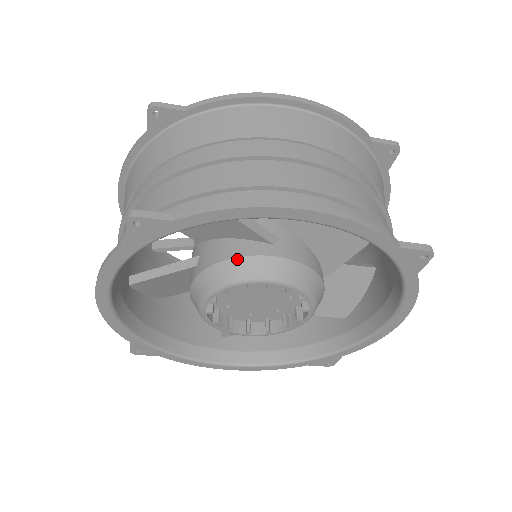
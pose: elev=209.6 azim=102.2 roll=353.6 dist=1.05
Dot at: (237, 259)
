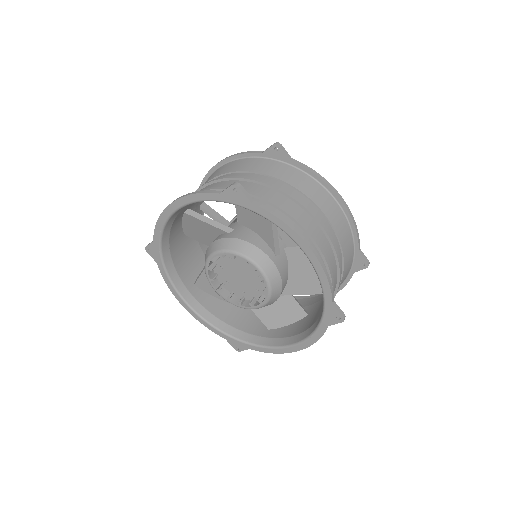
Dot at: (254, 246)
